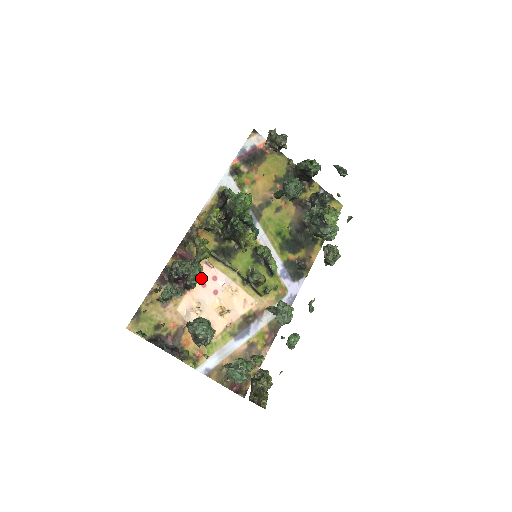
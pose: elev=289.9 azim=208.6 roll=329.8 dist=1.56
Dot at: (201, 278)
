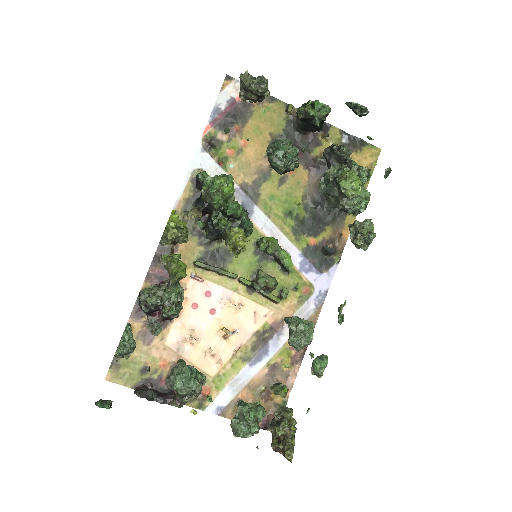
Dot at: (189, 298)
